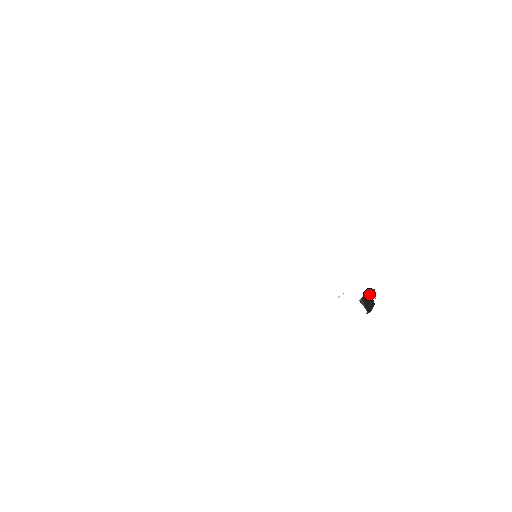
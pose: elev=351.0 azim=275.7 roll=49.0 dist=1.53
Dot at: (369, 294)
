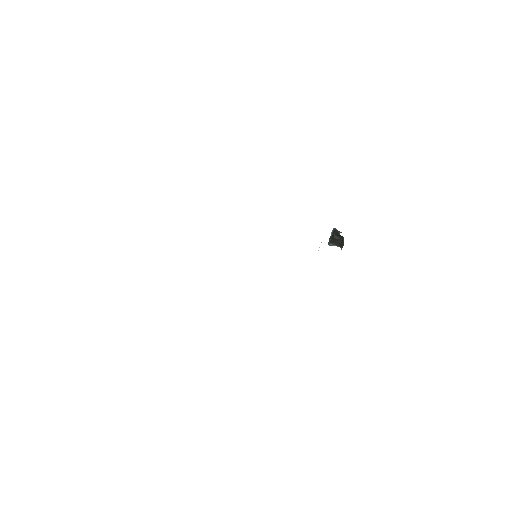
Dot at: (334, 234)
